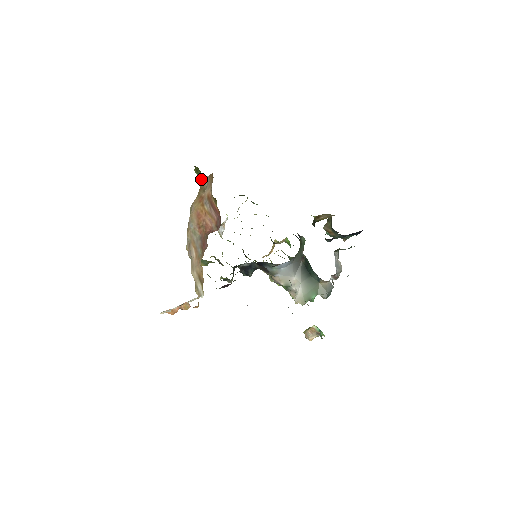
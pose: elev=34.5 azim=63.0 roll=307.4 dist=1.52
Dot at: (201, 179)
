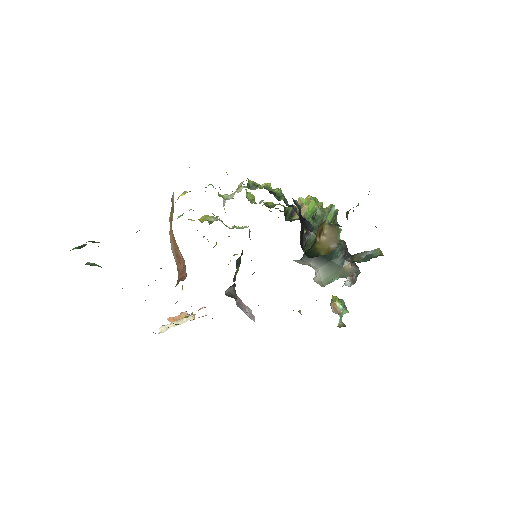
Dot at: occluded
